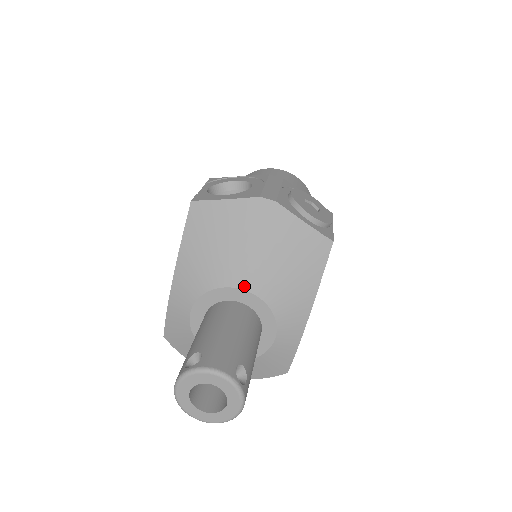
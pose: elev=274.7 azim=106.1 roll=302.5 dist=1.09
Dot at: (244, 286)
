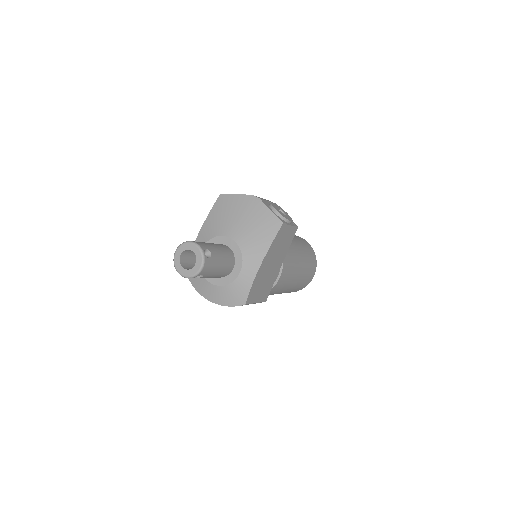
Dot at: (231, 236)
